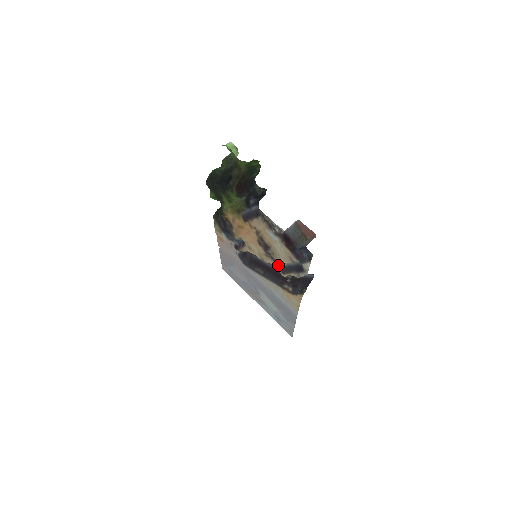
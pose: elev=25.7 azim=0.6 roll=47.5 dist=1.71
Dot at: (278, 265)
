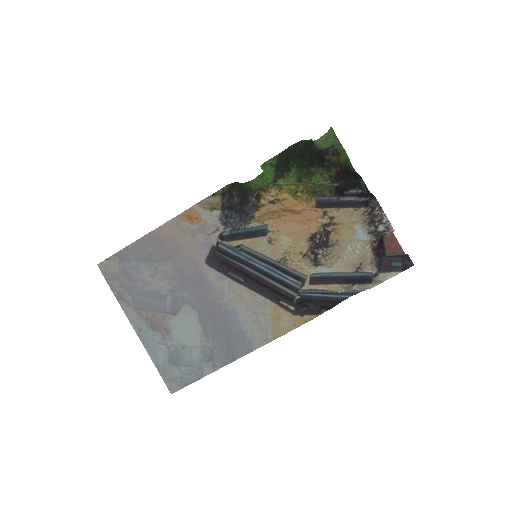
Dot at: (313, 271)
